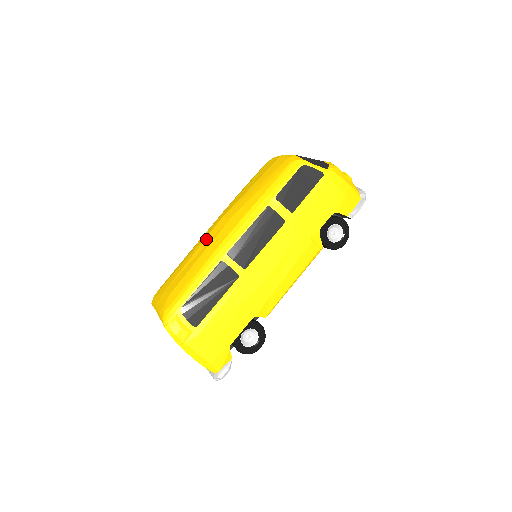
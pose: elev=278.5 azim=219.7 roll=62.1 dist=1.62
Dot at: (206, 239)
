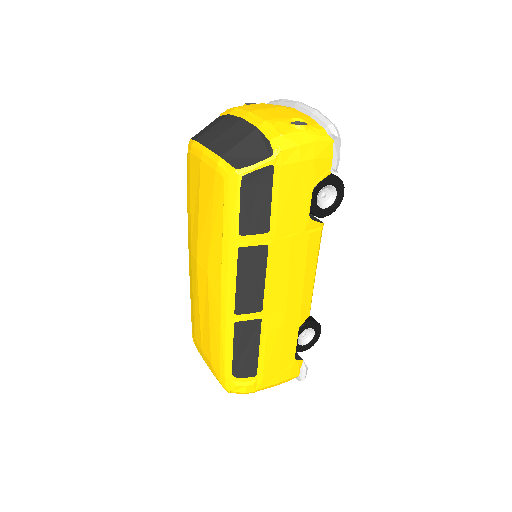
Dot at: (199, 293)
